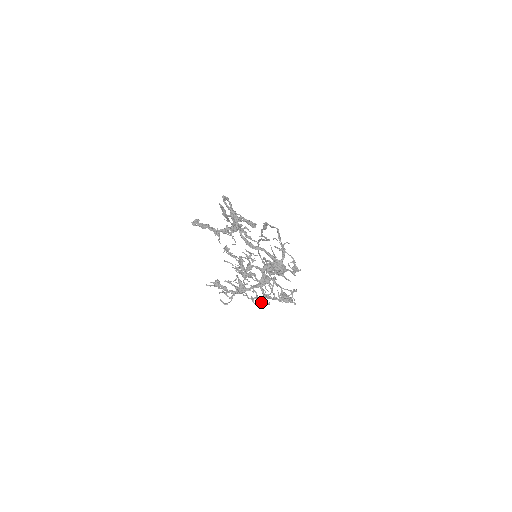
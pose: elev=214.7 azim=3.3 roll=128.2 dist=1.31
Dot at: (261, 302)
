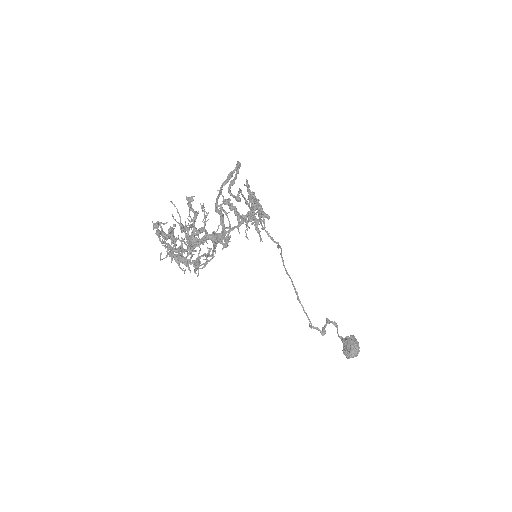
Dot at: (178, 264)
